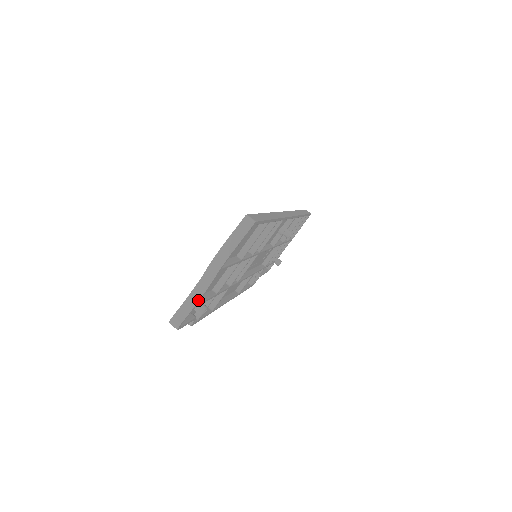
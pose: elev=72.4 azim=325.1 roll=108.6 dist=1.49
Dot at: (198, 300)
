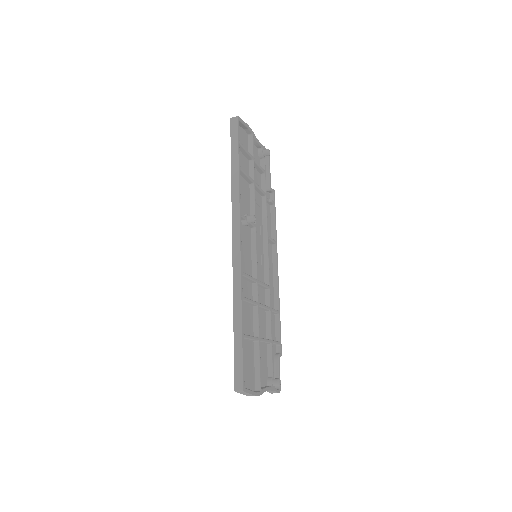
Dot at: occluded
